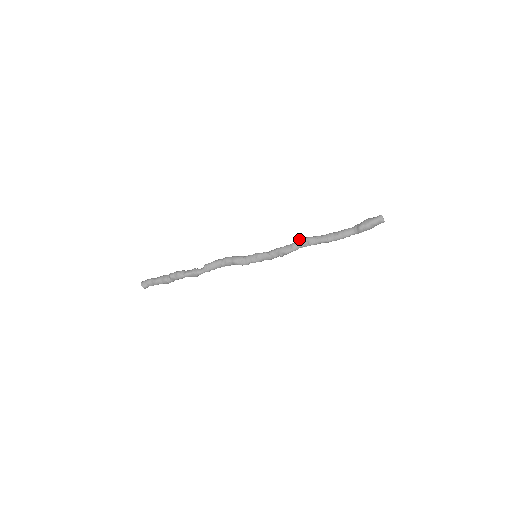
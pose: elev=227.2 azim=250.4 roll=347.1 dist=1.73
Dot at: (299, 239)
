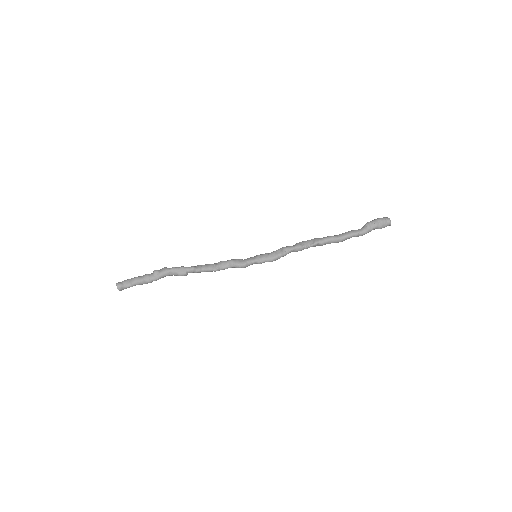
Dot at: (304, 241)
